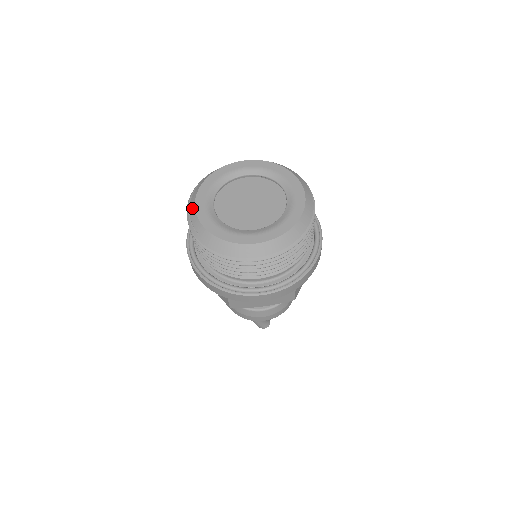
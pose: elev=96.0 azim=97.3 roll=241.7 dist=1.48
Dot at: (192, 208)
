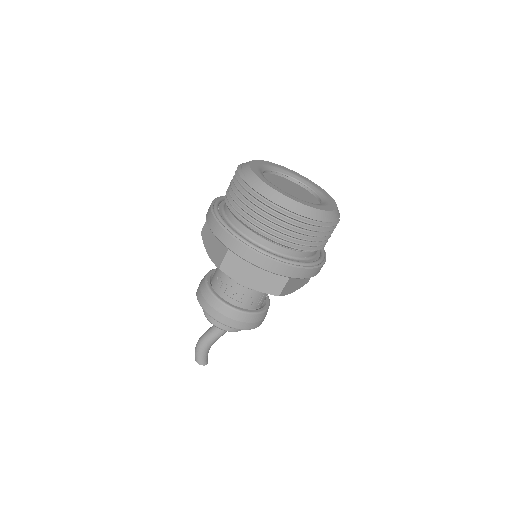
Dot at: (246, 163)
